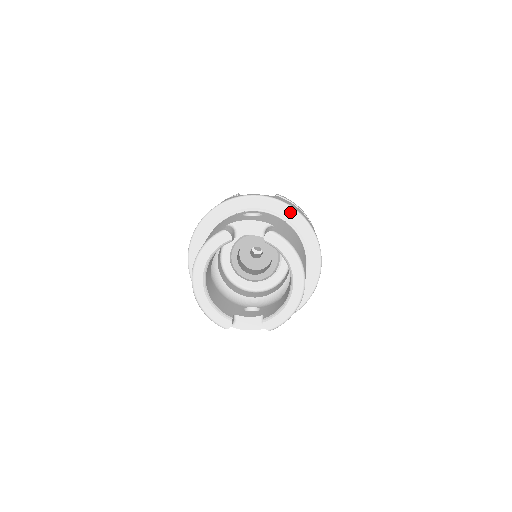
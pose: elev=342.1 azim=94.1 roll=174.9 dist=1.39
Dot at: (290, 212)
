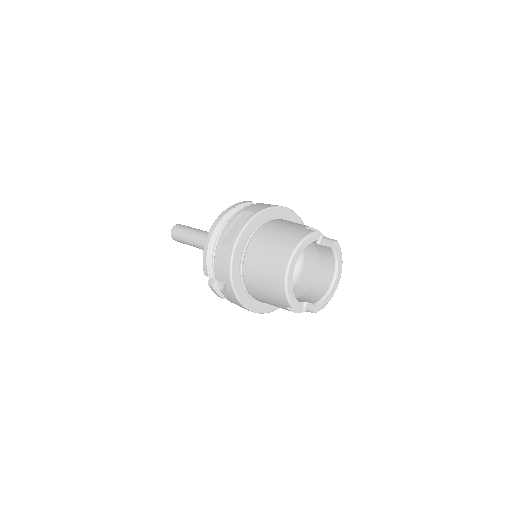
Dot at: occluded
